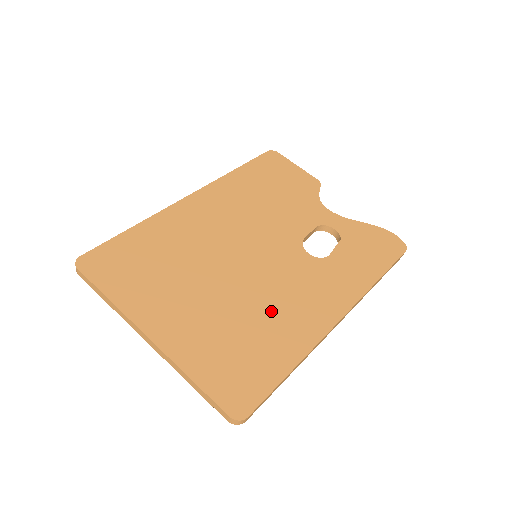
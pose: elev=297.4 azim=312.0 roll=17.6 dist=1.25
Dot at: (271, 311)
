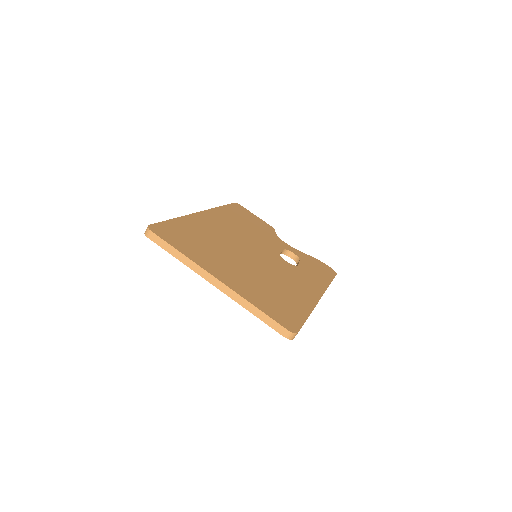
Dot at: (282, 284)
